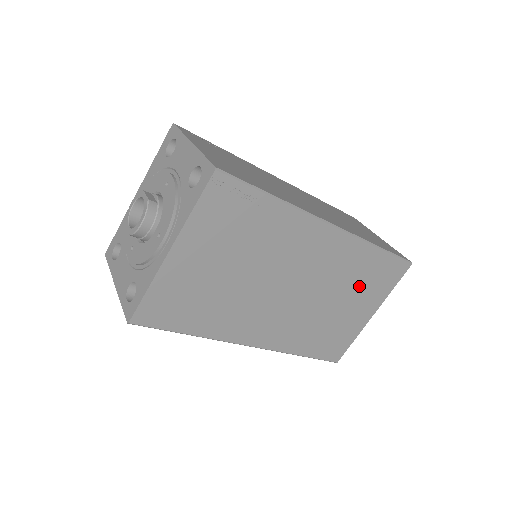
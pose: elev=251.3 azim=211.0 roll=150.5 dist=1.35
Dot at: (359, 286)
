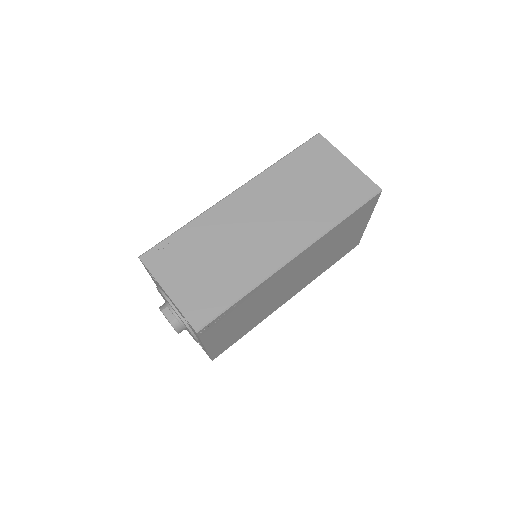
Dot at: (343, 233)
